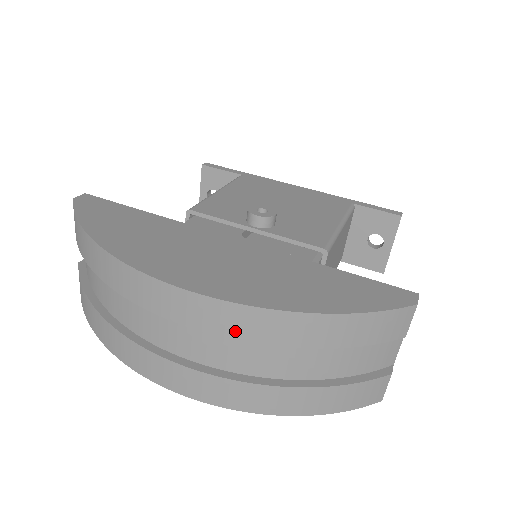
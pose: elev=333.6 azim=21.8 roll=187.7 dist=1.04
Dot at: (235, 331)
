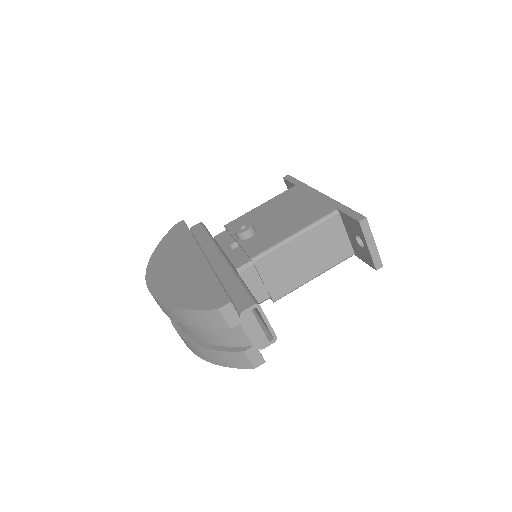
Dot at: (161, 308)
